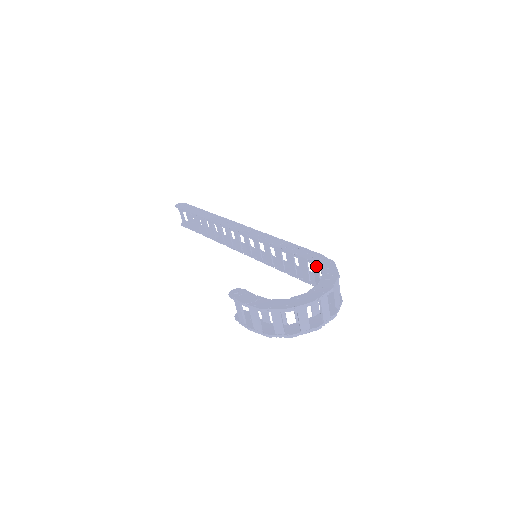
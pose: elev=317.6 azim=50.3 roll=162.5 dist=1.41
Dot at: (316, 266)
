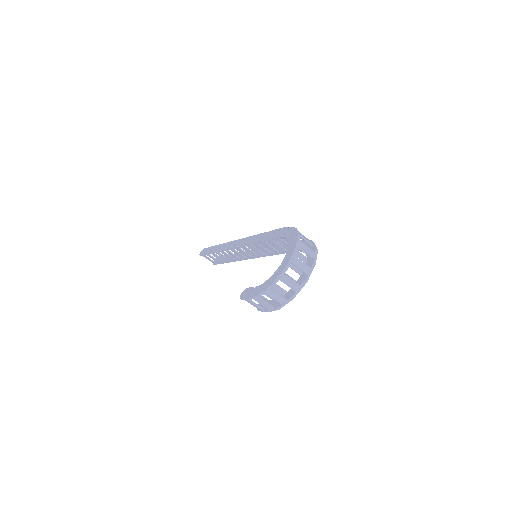
Dot at: (285, 238)
